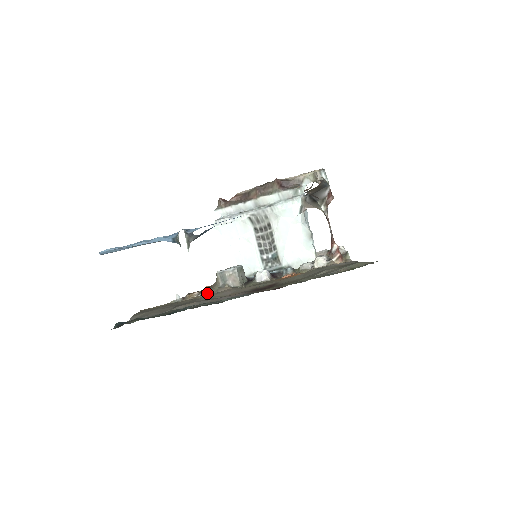
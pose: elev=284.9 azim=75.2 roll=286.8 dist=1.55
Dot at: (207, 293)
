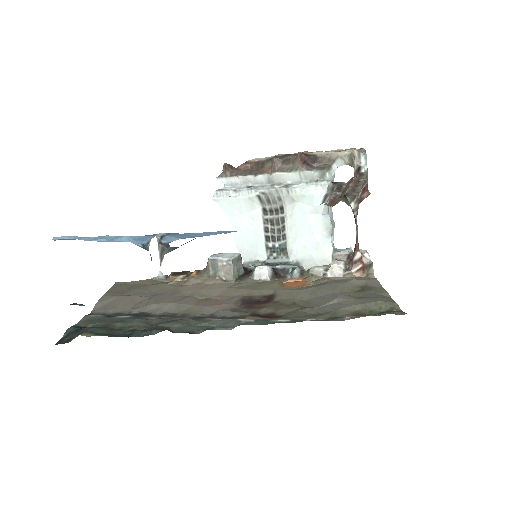
Dot at: (193, 281)
